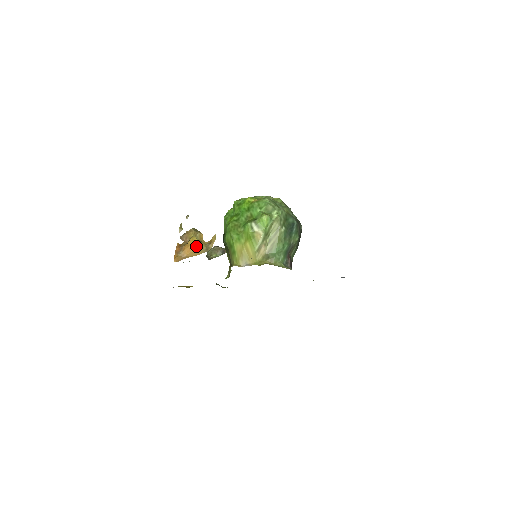
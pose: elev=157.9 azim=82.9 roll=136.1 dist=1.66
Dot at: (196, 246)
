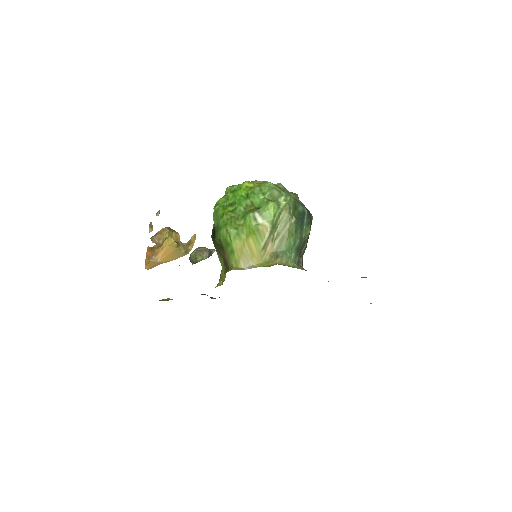
Dot at: (172, 248)
